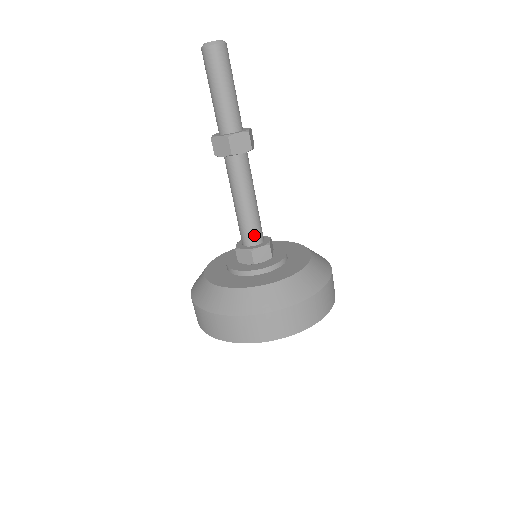
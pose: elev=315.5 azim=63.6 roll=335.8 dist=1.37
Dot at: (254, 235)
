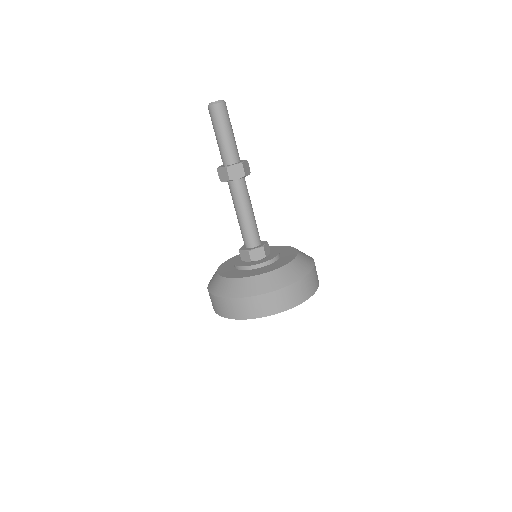
Dot at: (251, 240)
